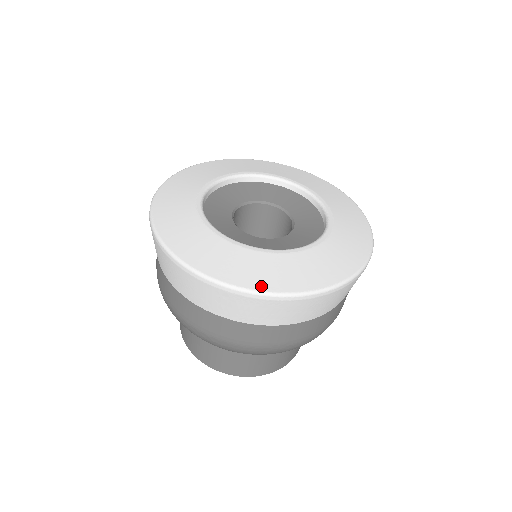
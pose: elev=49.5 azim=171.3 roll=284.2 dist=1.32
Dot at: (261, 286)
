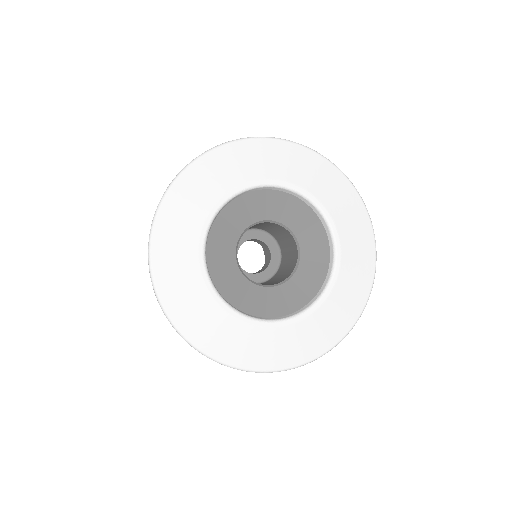
Dot at: (269, 366)
